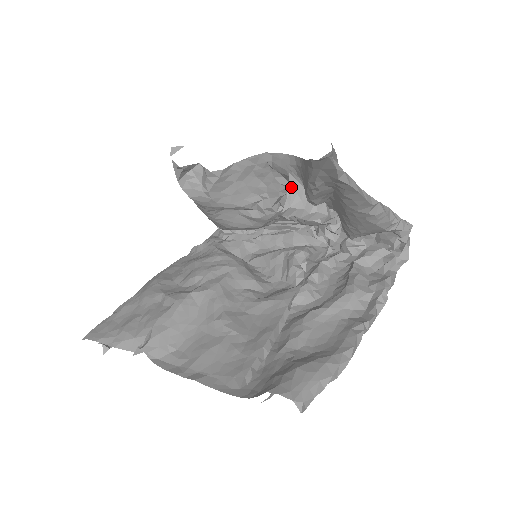
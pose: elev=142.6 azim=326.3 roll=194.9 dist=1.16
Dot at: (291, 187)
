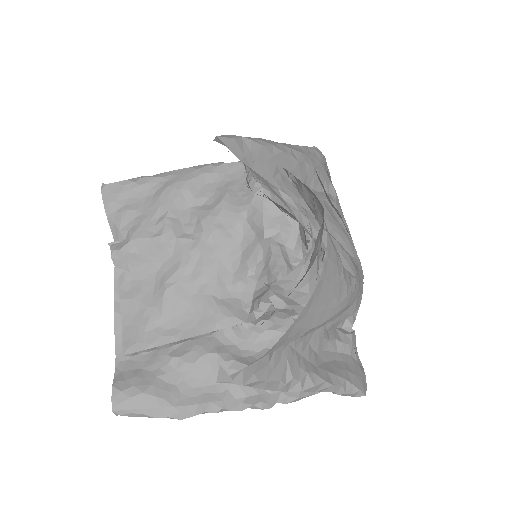
Dot at: (283, 282)
